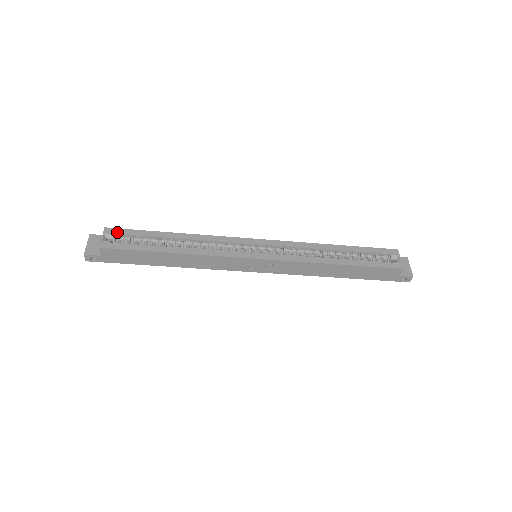
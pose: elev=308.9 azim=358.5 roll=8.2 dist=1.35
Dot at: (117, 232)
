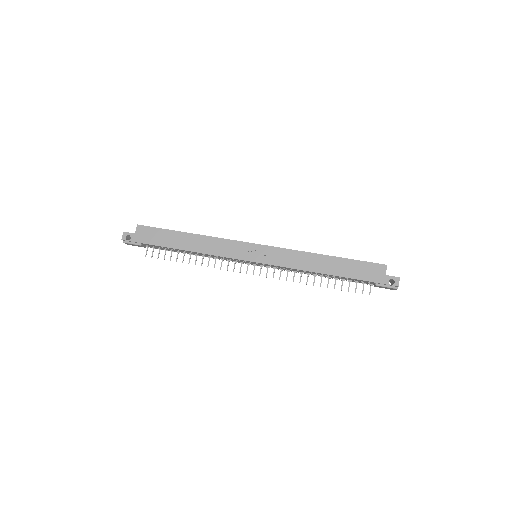
Dot at: occluded
